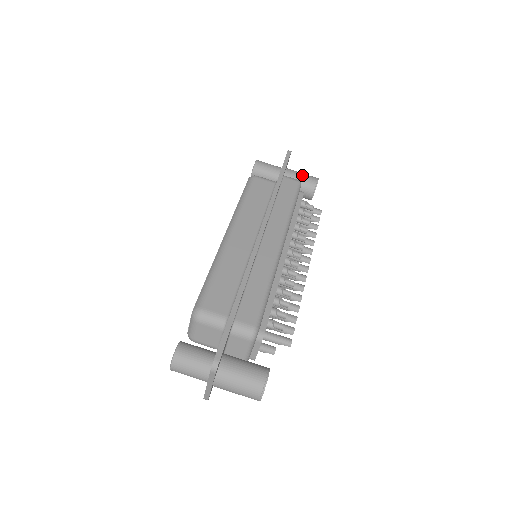
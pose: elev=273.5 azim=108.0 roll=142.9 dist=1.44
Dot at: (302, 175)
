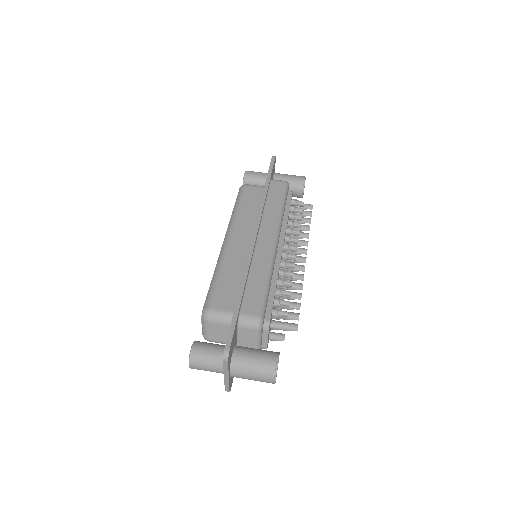
Dot at: (289, 176)
